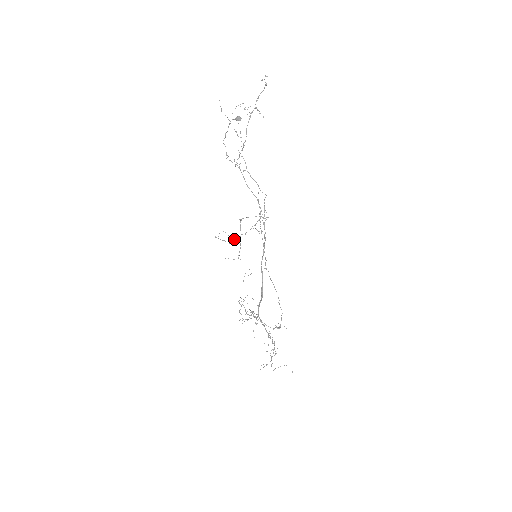
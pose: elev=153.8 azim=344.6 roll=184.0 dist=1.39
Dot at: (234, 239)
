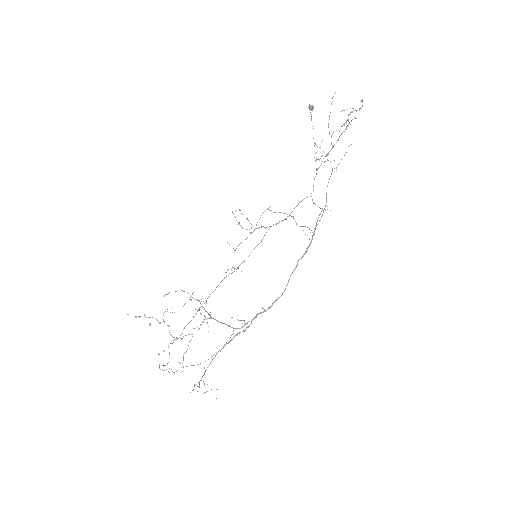
Dot at: occluded
